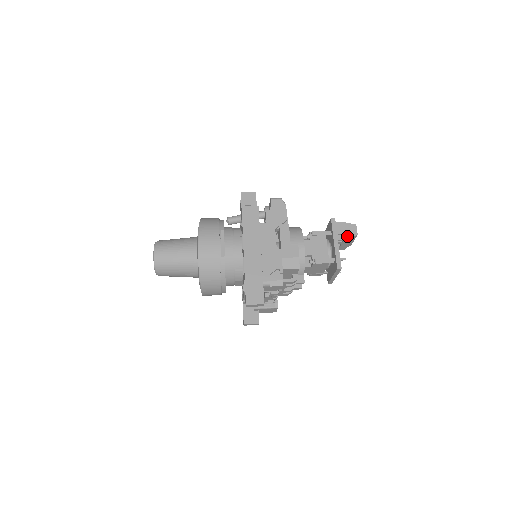
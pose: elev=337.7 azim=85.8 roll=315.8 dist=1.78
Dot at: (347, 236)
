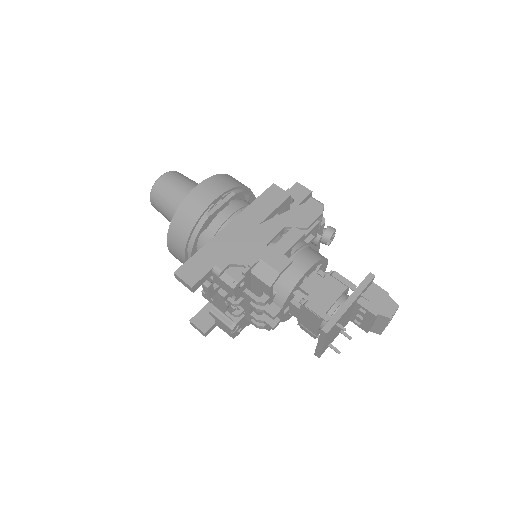
Dot at: (375, 309)
